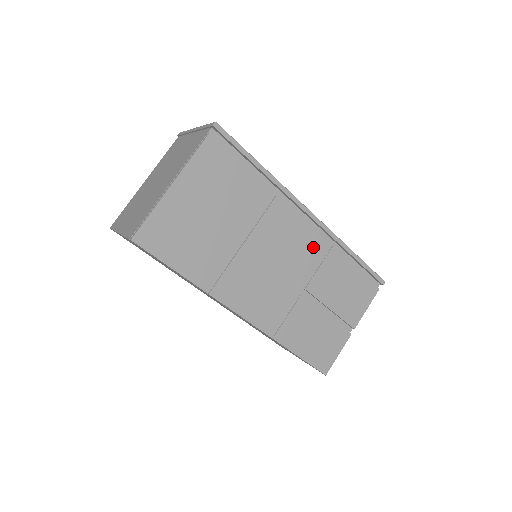
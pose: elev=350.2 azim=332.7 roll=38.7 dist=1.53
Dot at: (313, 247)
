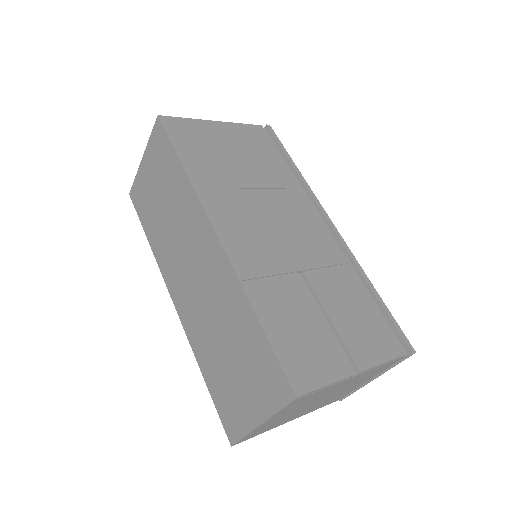
Dot at: (325, 247)
